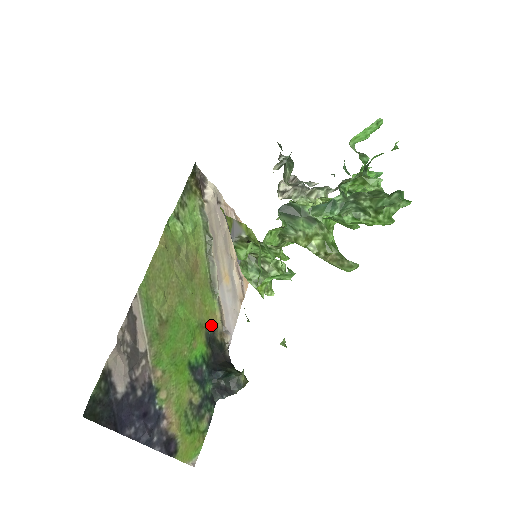
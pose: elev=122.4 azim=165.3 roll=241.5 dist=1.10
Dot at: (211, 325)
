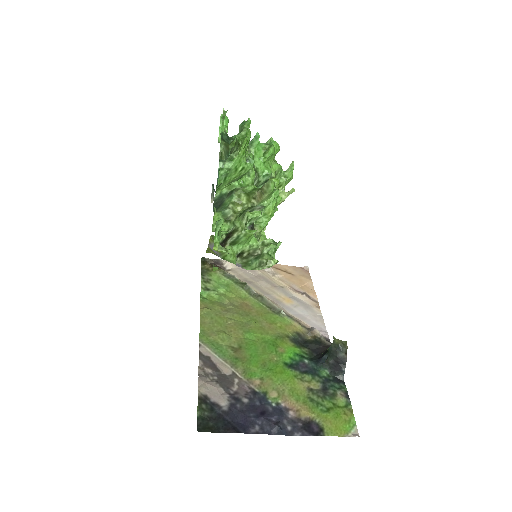
Dot at: (293, 333)
